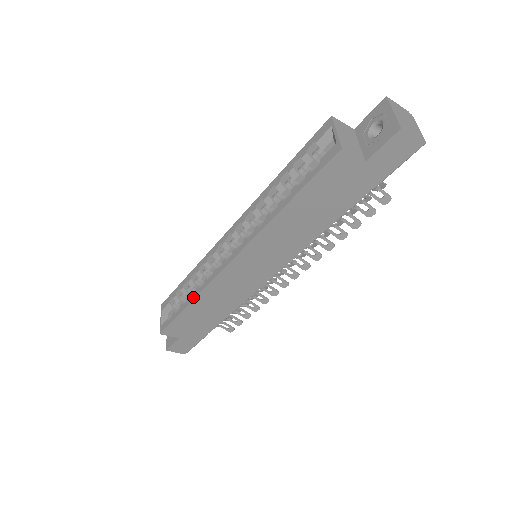
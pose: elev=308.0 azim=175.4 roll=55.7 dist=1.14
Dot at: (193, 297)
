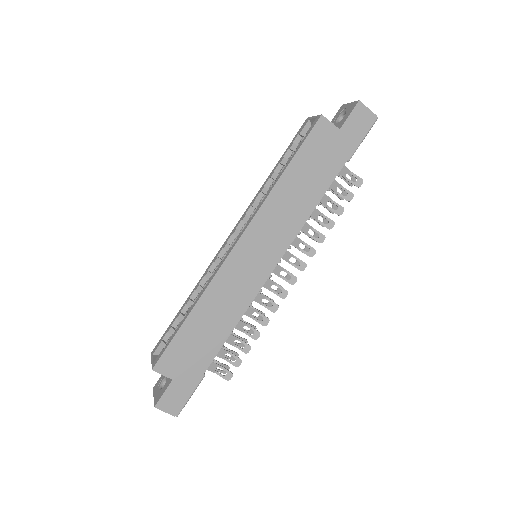
Dot at: (196, 301)
